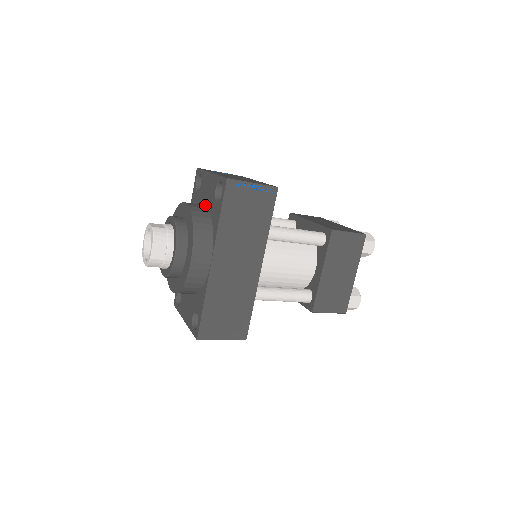
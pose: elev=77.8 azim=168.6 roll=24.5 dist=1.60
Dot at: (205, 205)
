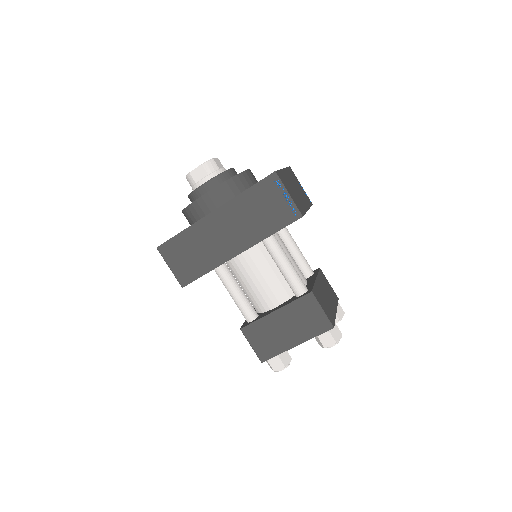
Dot at: occluded
